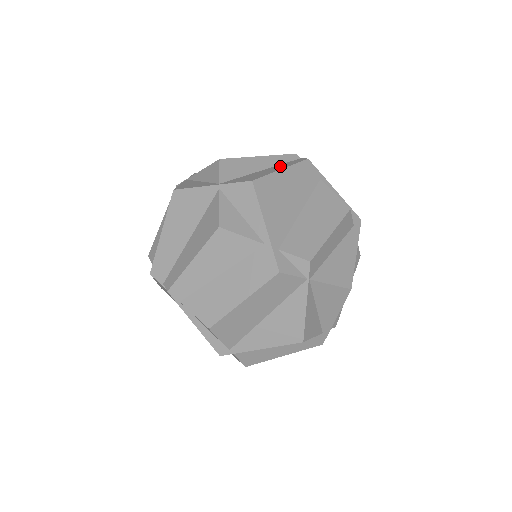
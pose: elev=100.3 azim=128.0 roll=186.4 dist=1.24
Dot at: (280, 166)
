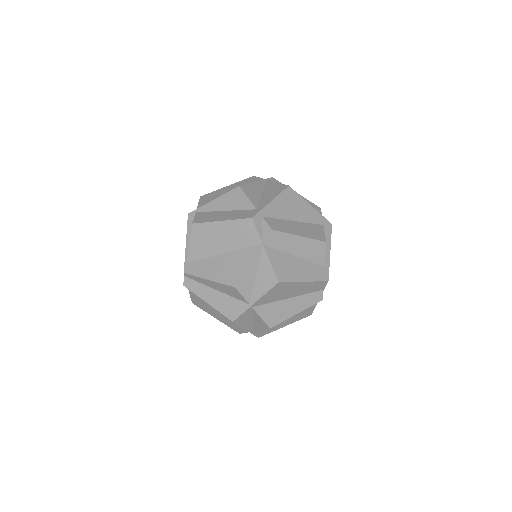
Dot at: occluded
